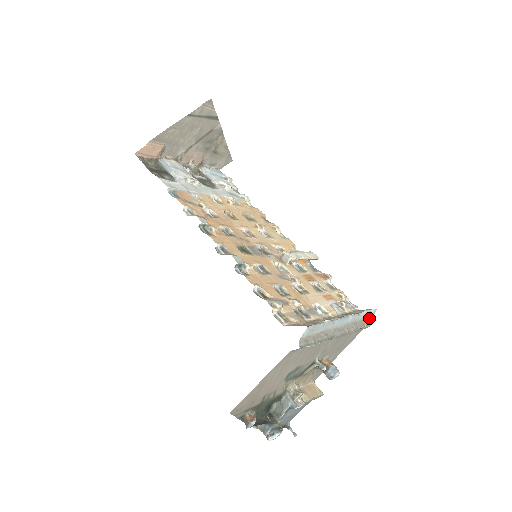
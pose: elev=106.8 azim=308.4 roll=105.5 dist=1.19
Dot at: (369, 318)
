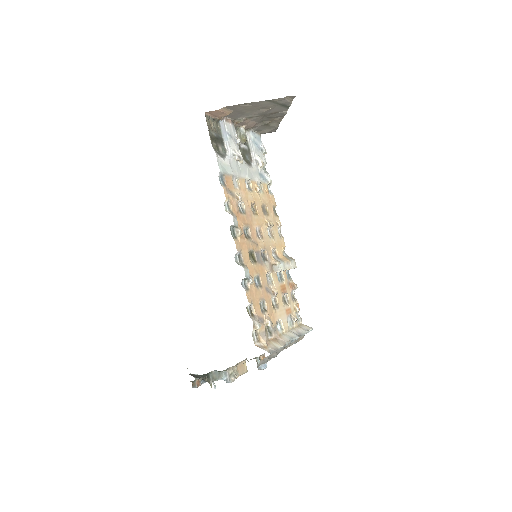
Dot at: occluded
